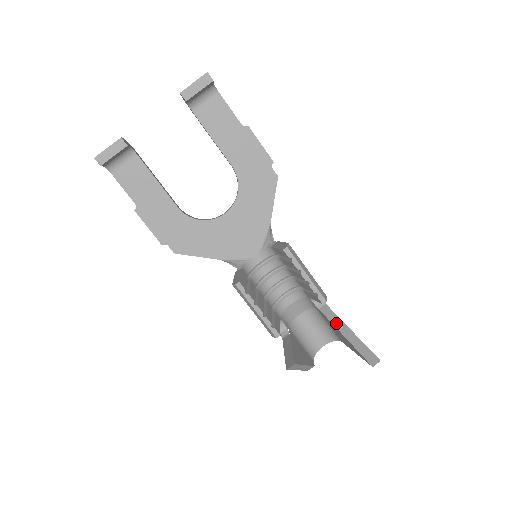
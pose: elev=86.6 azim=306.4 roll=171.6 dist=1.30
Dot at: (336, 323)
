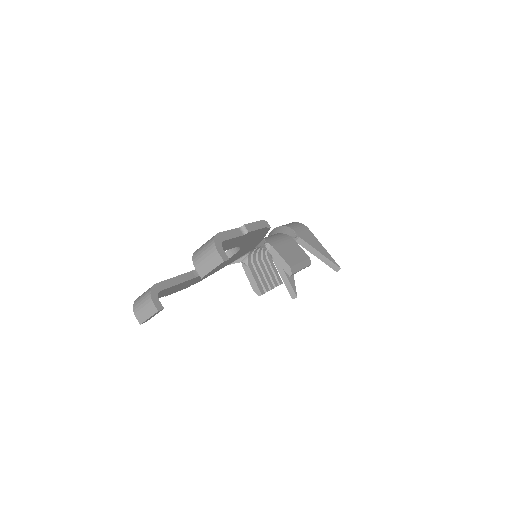
Dot at: (310, 250)
